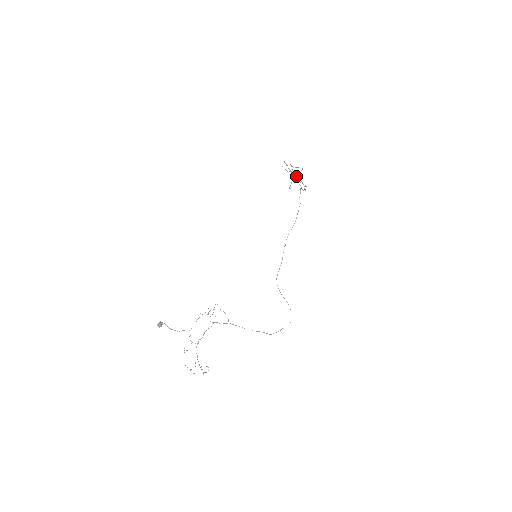
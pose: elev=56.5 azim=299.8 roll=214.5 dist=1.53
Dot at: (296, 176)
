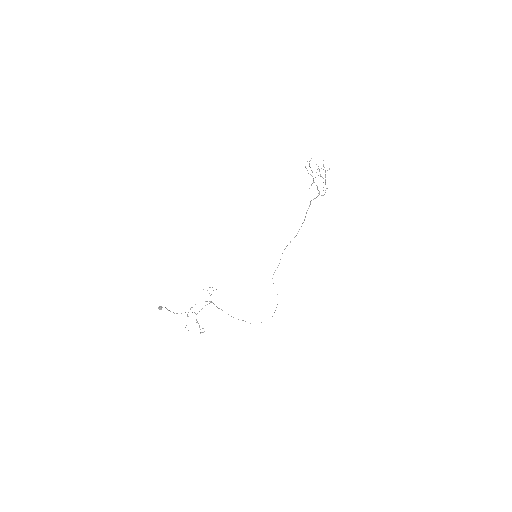
Dot at: occluded
